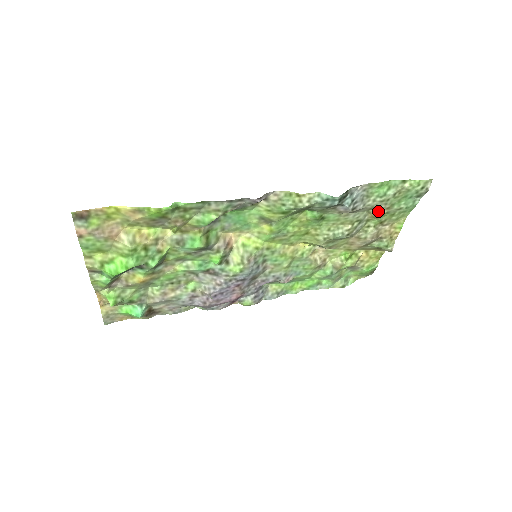
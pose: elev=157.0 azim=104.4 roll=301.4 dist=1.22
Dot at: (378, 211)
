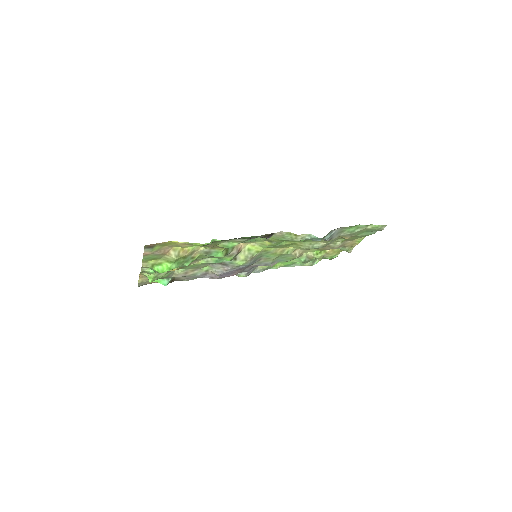
Dot at: (346, 237)
